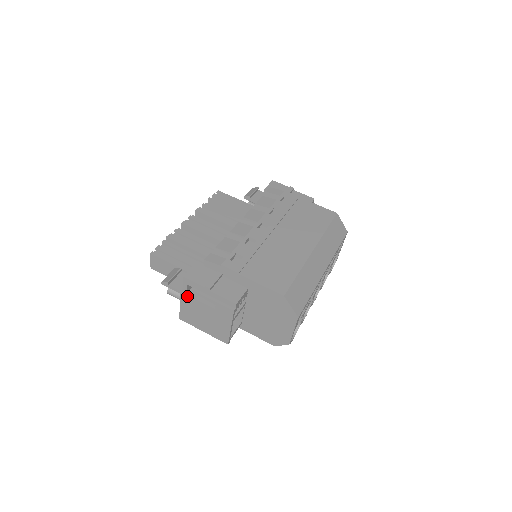
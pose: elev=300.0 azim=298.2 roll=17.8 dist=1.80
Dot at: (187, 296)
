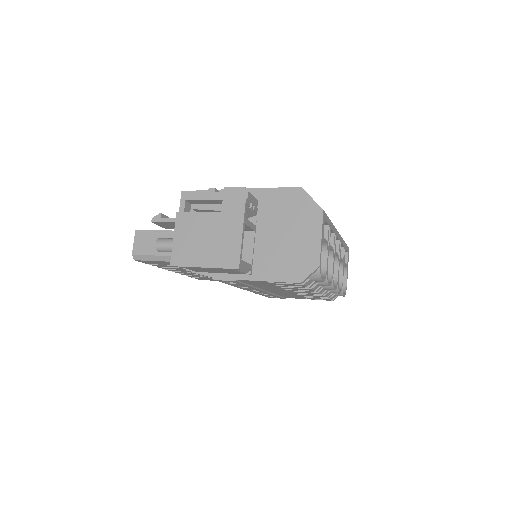
Dot at: (185, 214)
